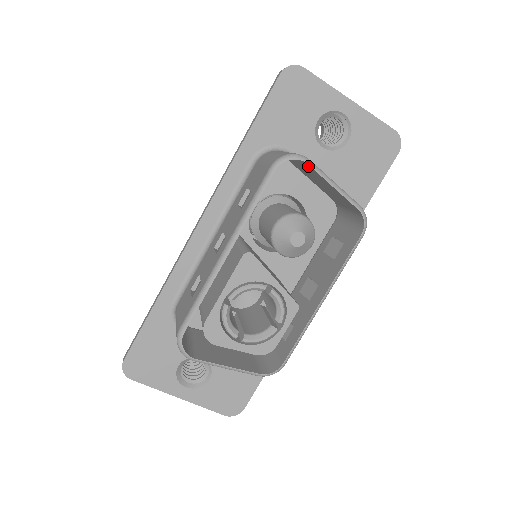
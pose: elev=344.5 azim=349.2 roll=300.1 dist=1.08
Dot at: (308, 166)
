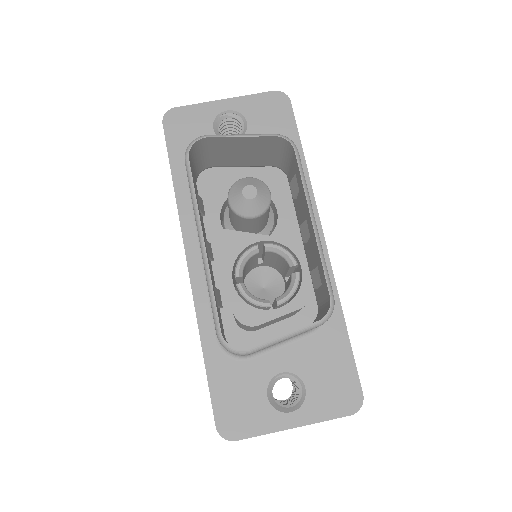
Dot at: (212, 141)
